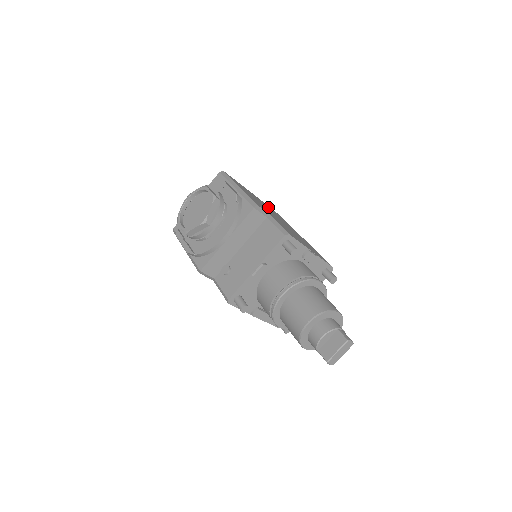
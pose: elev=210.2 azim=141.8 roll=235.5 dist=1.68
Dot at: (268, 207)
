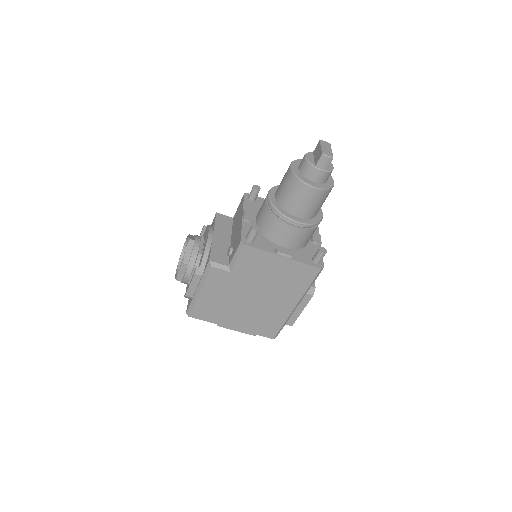
Dot at: occluded
